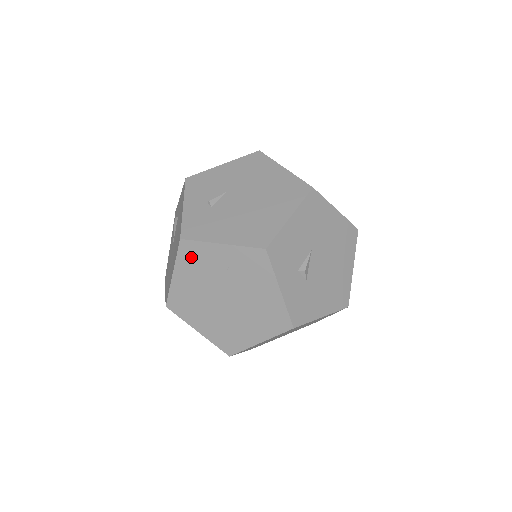
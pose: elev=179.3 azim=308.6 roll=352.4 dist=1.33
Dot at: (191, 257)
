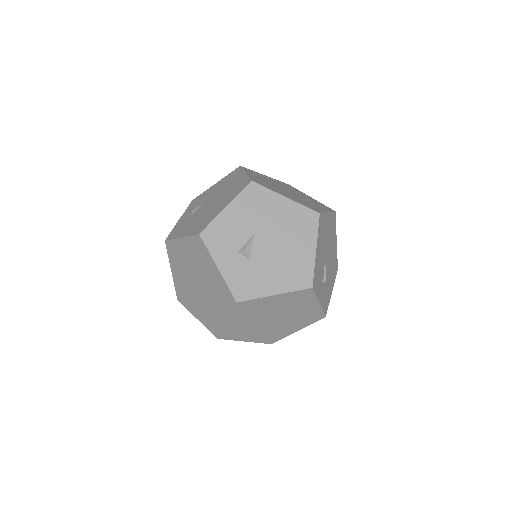
Dot at: (173, 254)
